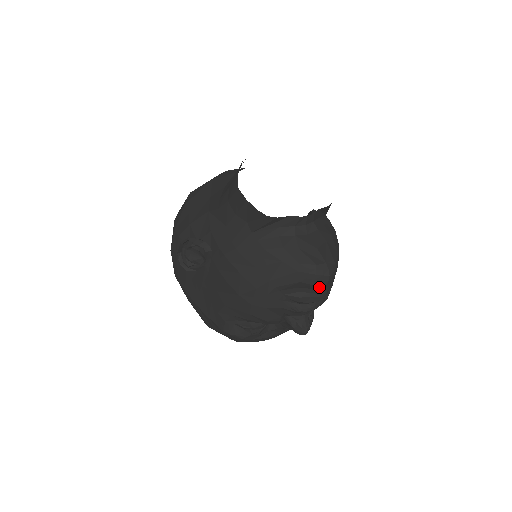
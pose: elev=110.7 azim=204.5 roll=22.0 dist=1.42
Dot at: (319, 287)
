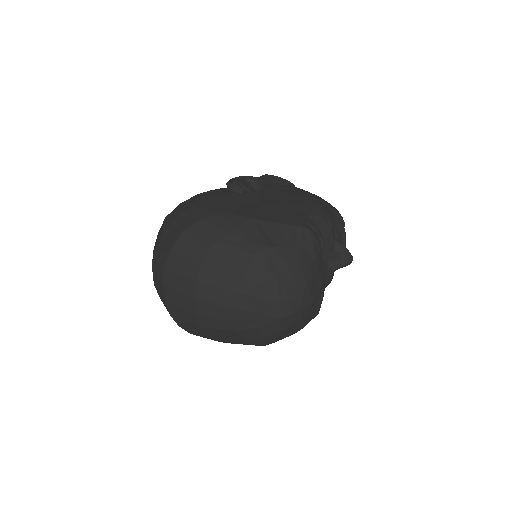
Dot at: occluded
